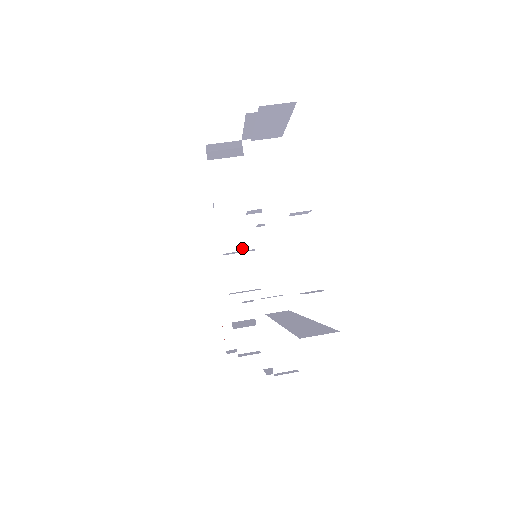
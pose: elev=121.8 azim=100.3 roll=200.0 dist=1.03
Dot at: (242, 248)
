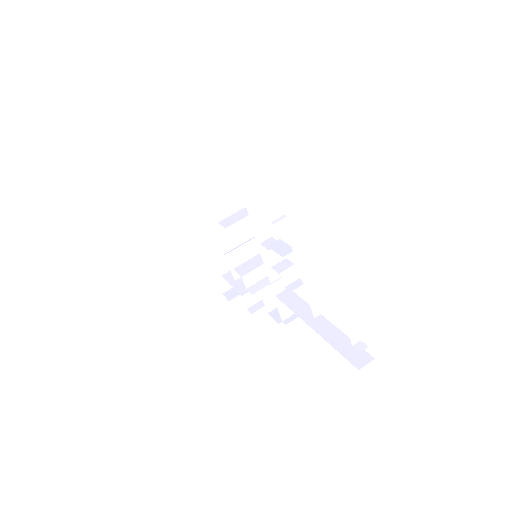
Dot at: (235, 243)
